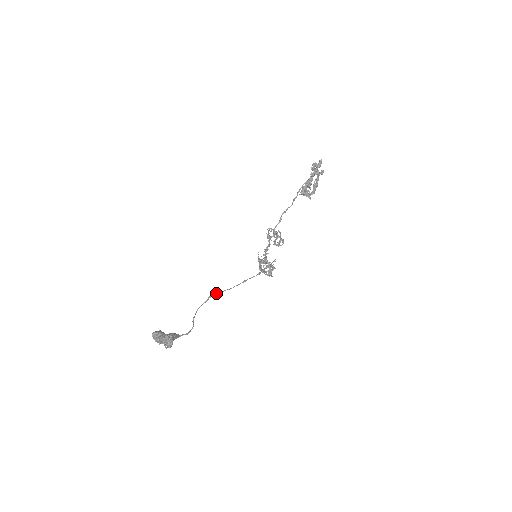
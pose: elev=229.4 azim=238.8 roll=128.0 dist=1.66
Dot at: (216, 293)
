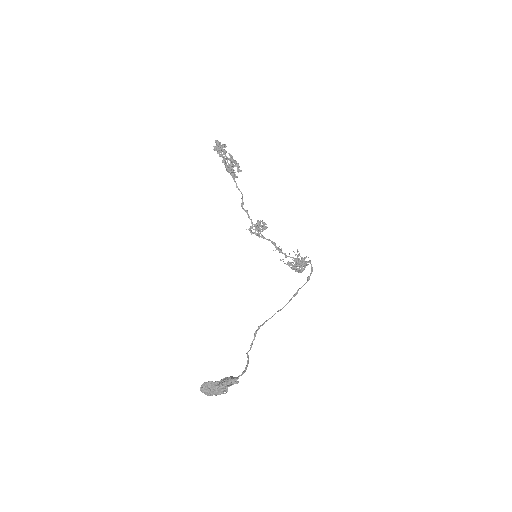
Dot at: (265, 321)
